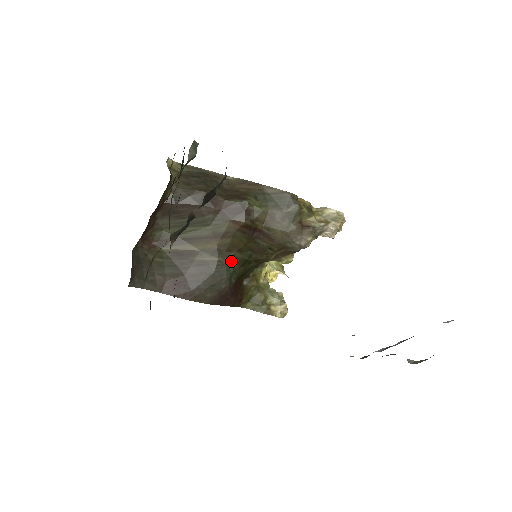
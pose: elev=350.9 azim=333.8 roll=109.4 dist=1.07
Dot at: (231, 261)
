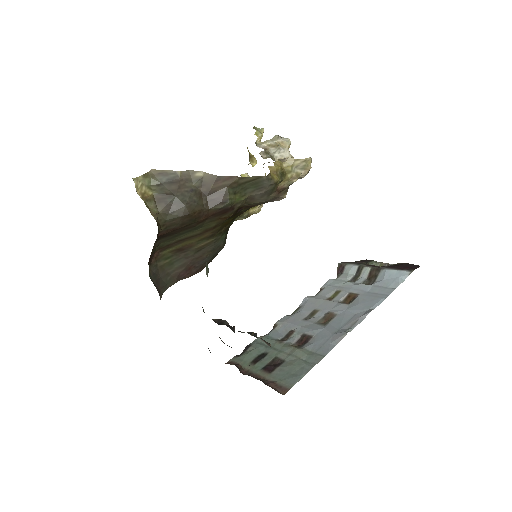
Dot at: (223, 233)
